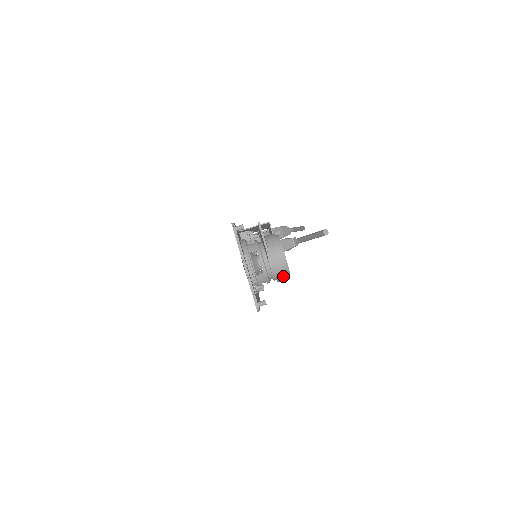
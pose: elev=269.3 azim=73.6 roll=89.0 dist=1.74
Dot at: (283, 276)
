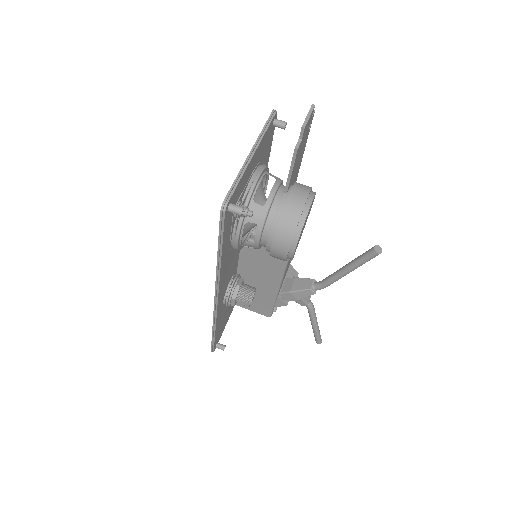
Dot at: (288, 232)
